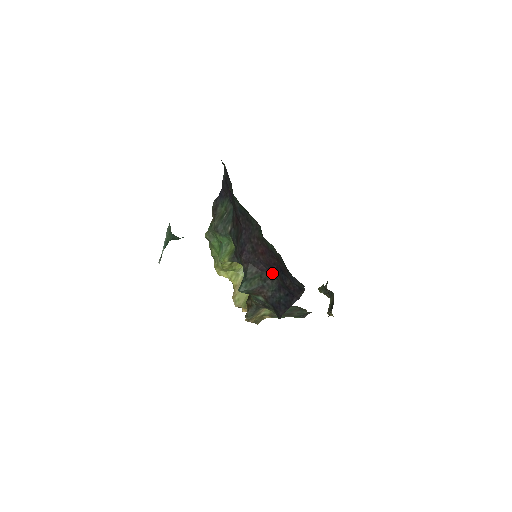
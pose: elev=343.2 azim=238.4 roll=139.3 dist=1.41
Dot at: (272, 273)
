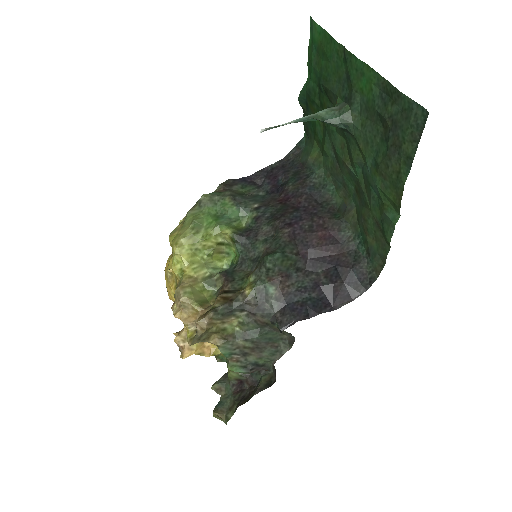
Dot at: (315, 266)
